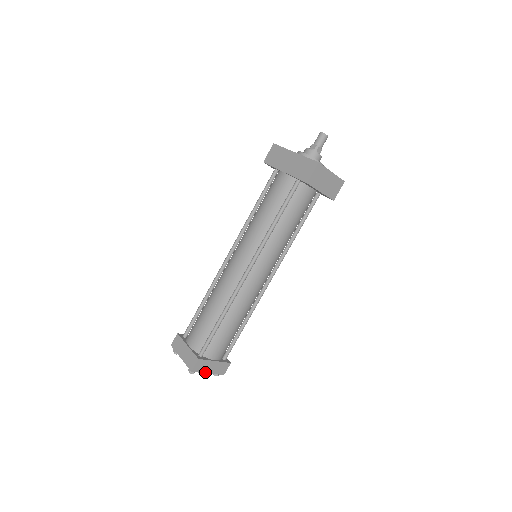
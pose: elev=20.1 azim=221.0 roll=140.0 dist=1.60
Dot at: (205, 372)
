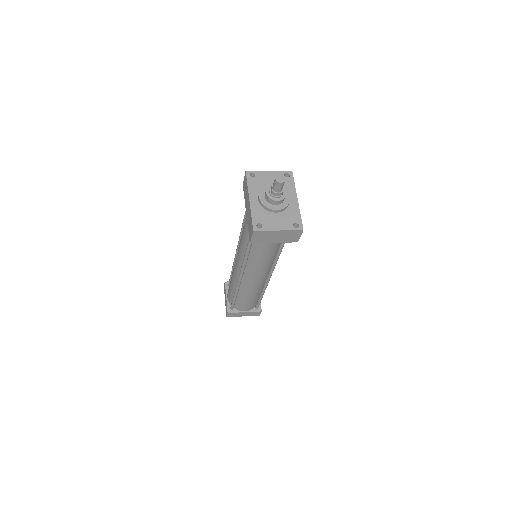
Dot at: (240, 316)
